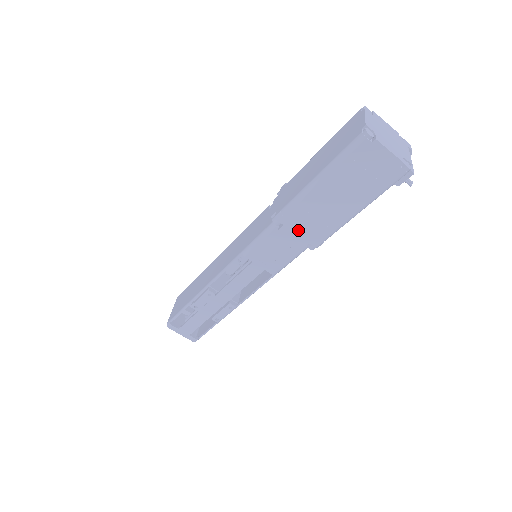
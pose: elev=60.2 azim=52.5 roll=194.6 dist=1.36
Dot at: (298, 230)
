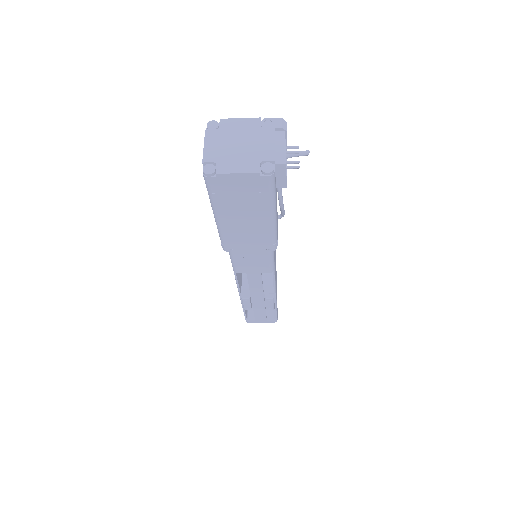
Dot at: (247, 246)
